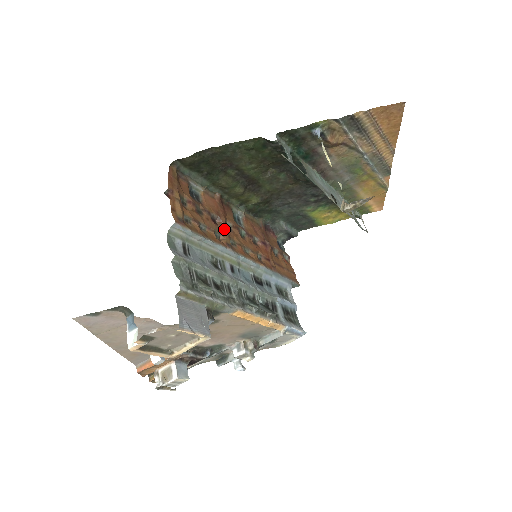
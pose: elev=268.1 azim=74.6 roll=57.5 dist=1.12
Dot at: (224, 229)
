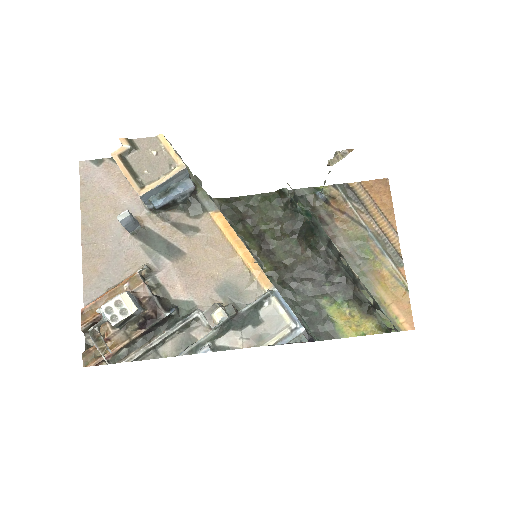
Dot at: occluded
